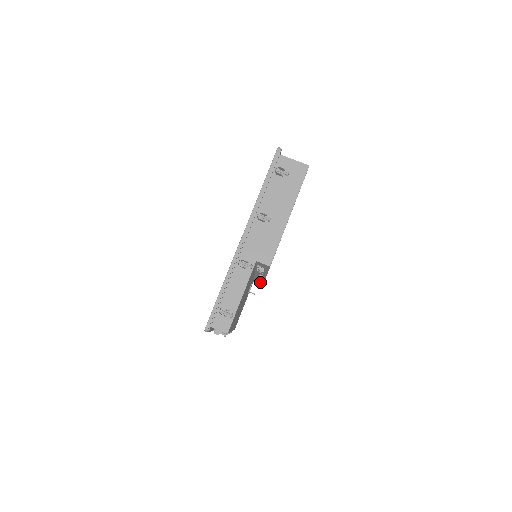
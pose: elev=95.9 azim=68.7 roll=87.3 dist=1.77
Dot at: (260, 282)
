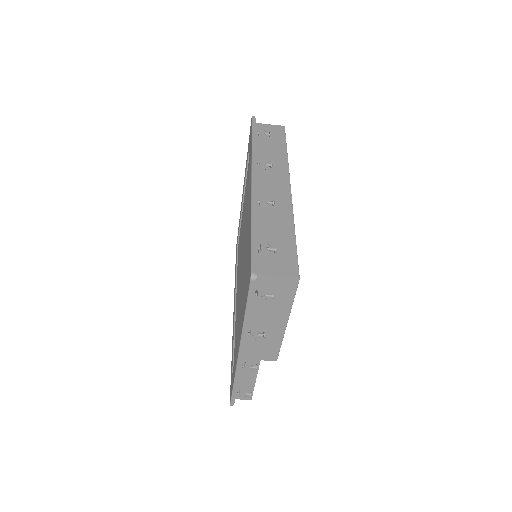
Dot at: occluded
